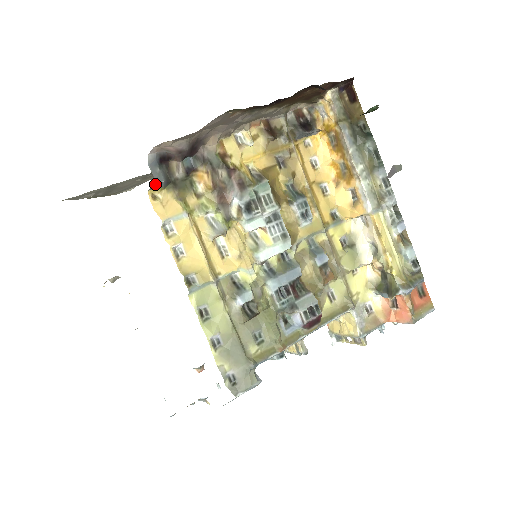
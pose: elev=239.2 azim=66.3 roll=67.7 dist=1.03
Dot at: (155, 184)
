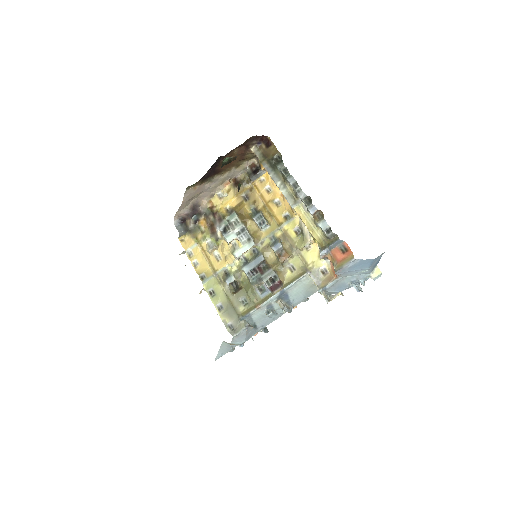
Dot at: (179, 234)
